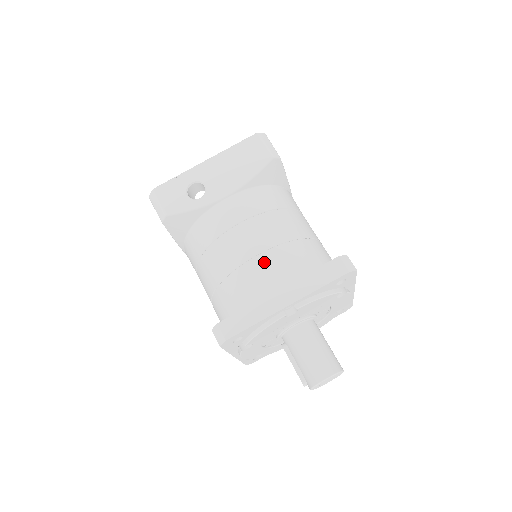
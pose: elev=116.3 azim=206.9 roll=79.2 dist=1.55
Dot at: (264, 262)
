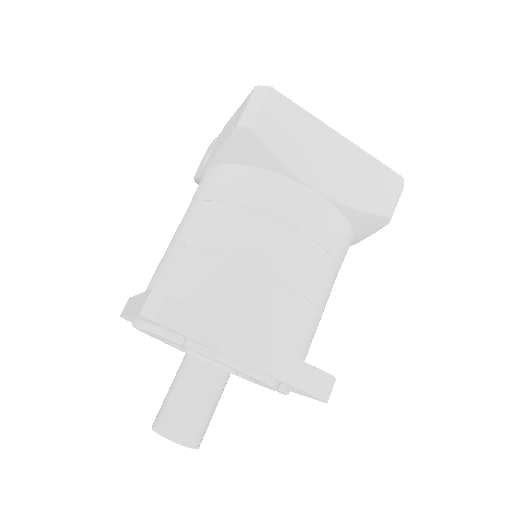
Dot at: (162, 259)
